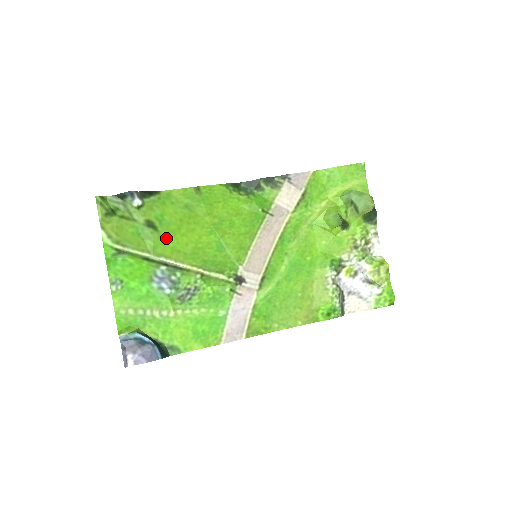
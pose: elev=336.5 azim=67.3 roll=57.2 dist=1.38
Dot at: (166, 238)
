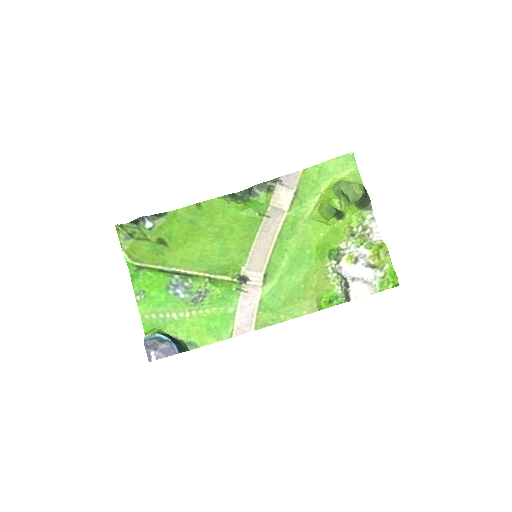
Dot at: (175, 251)
